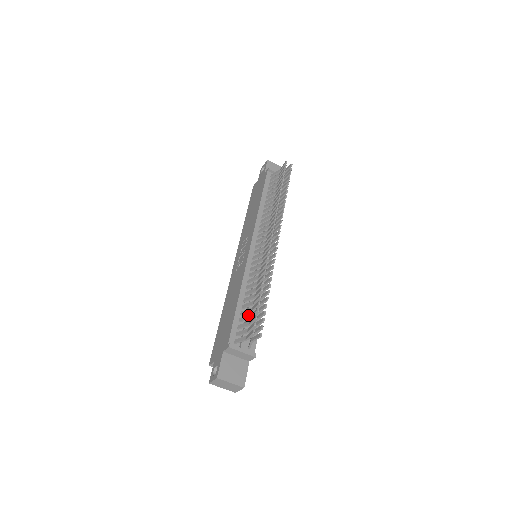
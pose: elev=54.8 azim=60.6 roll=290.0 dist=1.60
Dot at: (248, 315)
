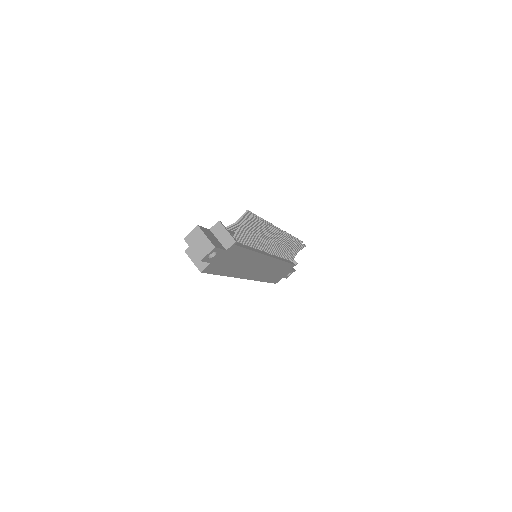
Dot at: occluded
